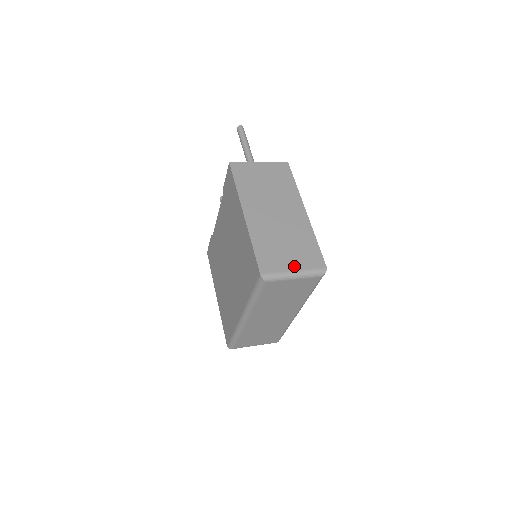
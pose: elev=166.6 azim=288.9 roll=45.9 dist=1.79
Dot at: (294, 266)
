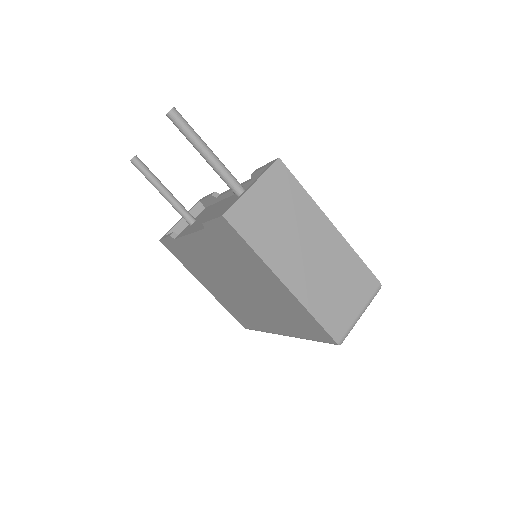
Dot at: (357, 308)
